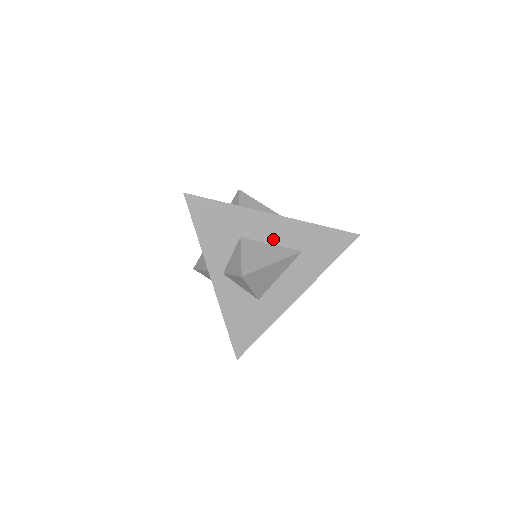
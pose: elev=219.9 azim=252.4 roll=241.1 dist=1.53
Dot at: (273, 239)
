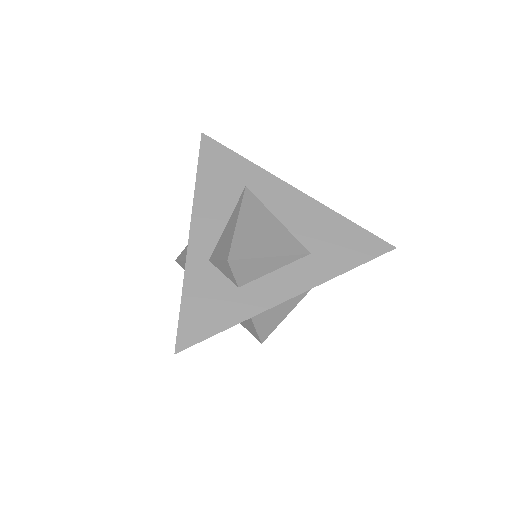
Dot at: occluded
